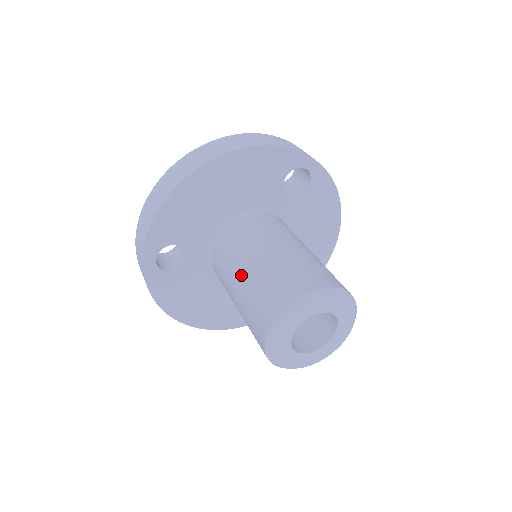
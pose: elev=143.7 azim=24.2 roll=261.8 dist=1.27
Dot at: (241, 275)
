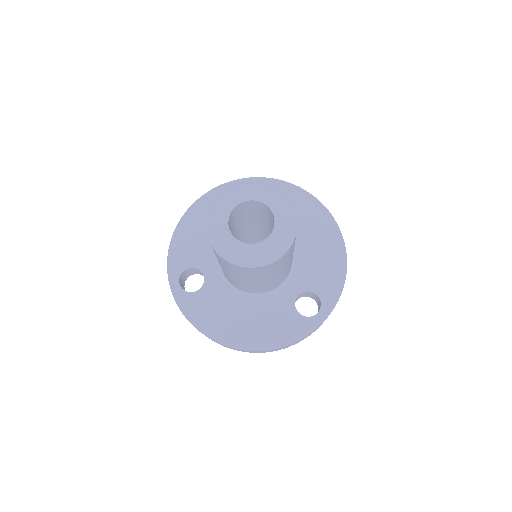
Dot at: occluded
